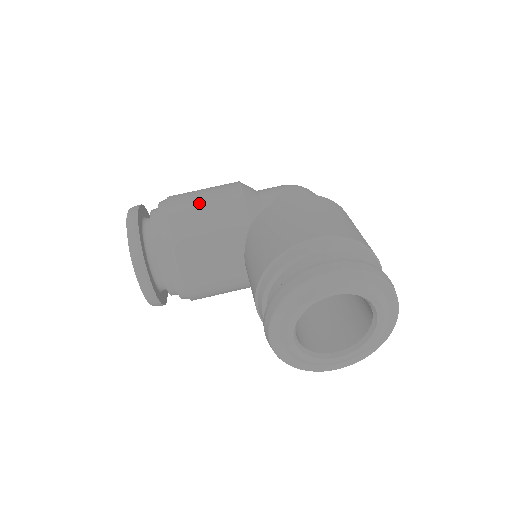
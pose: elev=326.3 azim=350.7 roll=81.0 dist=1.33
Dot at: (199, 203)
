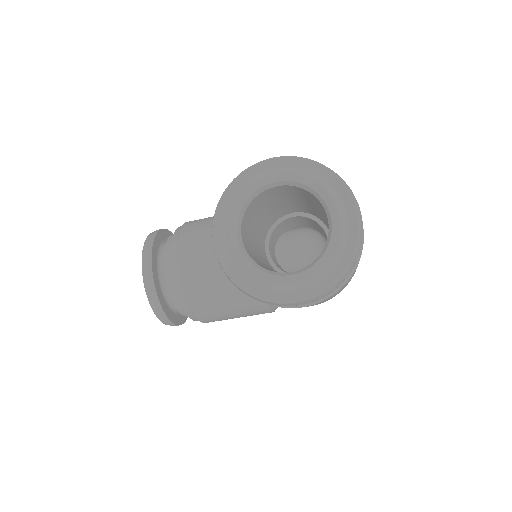
Dot at: occluded
